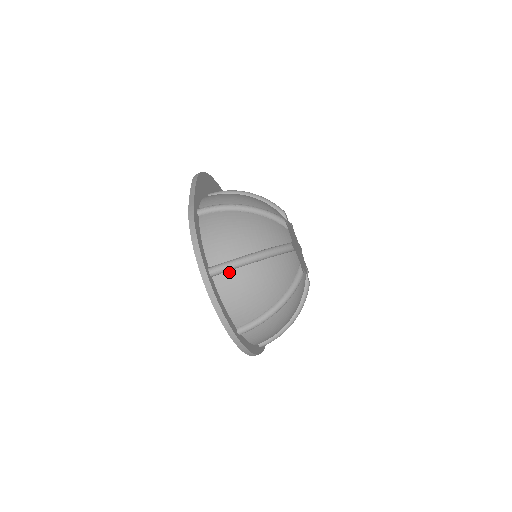
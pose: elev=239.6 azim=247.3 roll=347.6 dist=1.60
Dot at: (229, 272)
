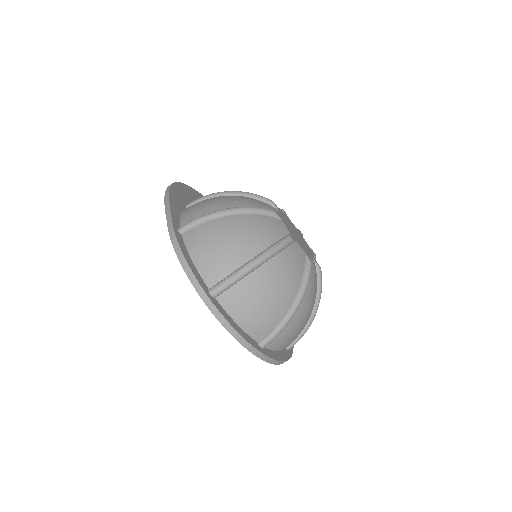
Dot at: (232, 288)
